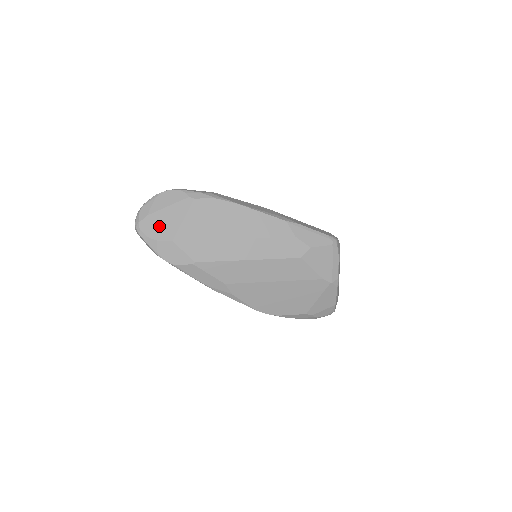
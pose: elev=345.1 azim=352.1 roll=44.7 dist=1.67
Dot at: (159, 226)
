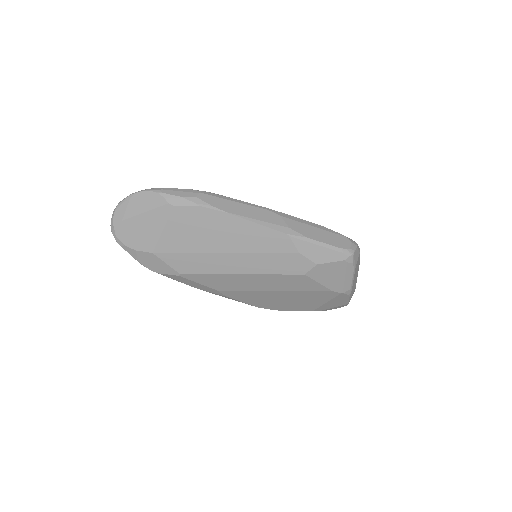
Dot at: (136, 234)
